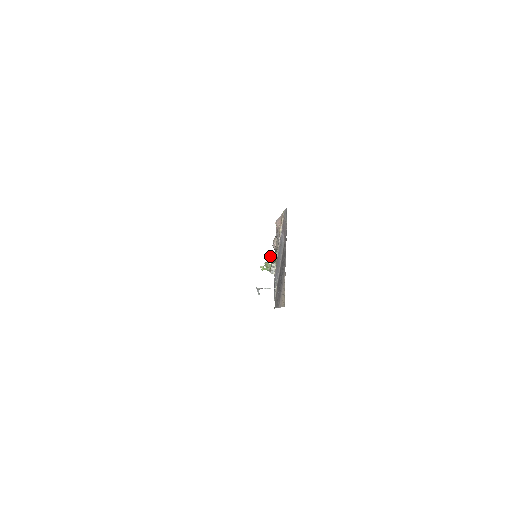
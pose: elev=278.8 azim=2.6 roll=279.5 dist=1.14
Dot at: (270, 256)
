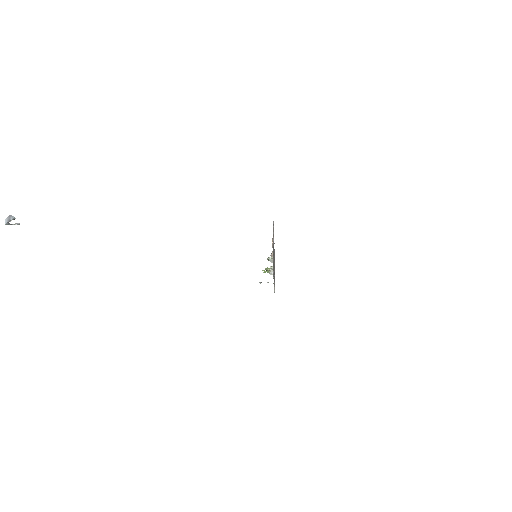
Dot at: (268, 260)
